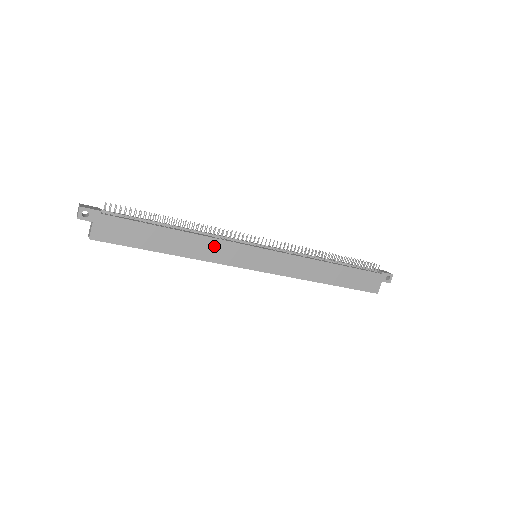
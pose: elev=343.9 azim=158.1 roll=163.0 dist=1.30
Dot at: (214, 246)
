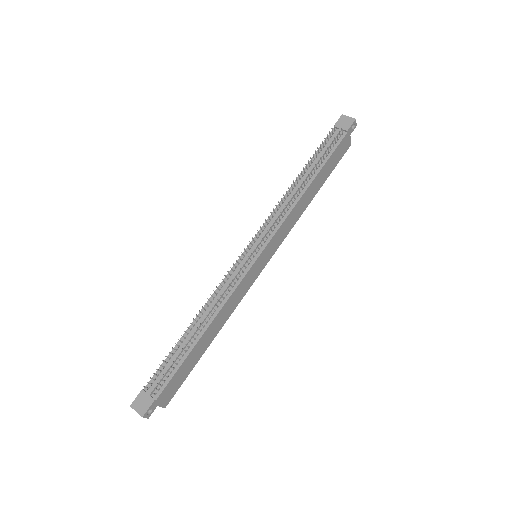
Dot at: (231, 301)
